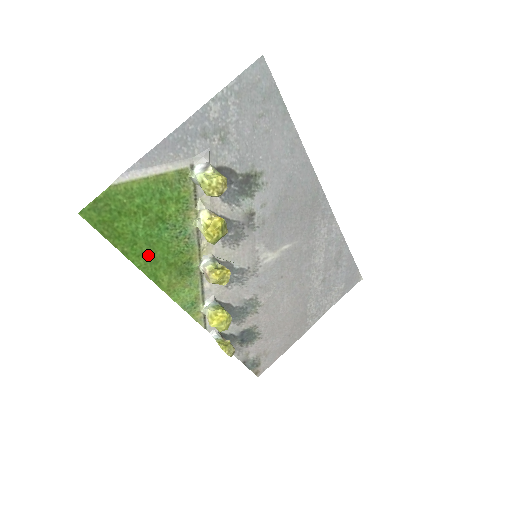
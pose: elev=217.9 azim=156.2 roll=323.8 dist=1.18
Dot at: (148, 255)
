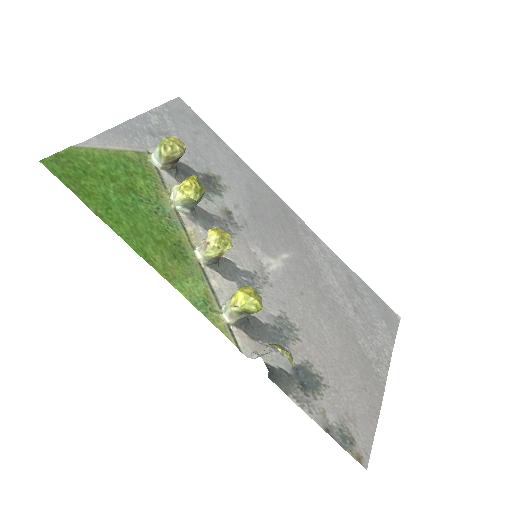
Dot at: (128, 225)
